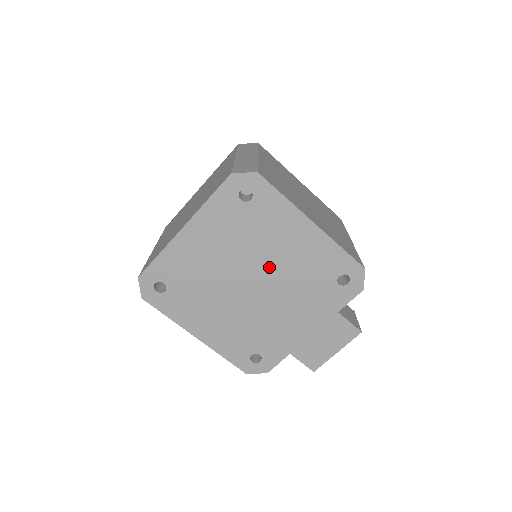
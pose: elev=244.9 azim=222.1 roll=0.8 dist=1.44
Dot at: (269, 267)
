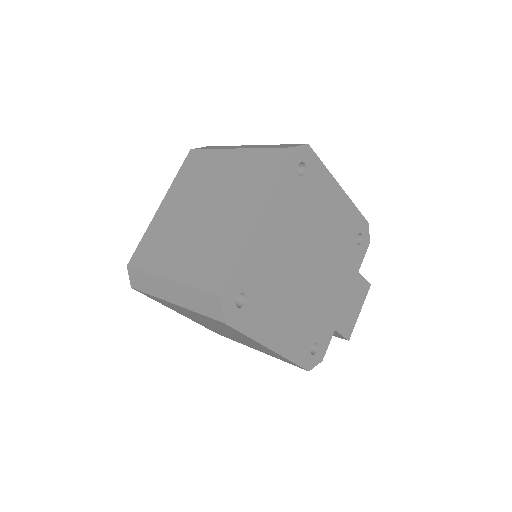
Dot at: (319, 242)
